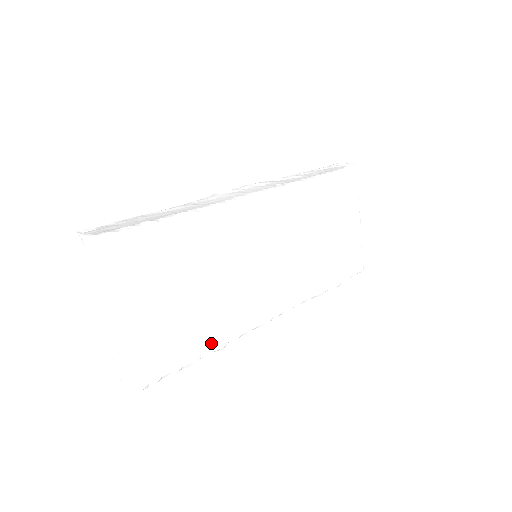
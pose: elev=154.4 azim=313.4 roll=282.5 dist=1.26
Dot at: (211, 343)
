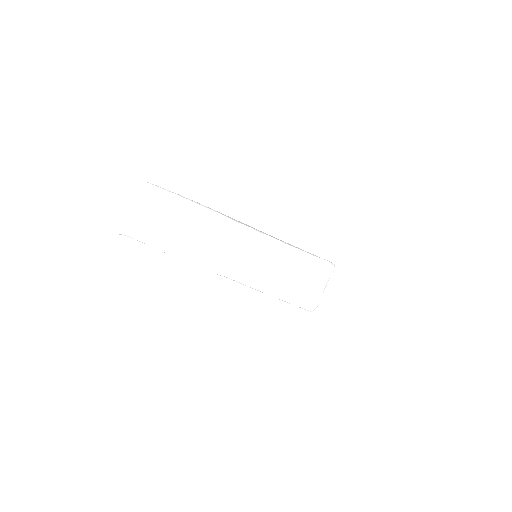
Dot at: occluded
